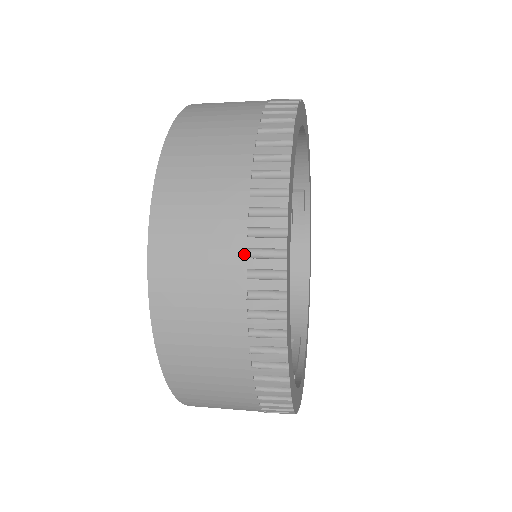
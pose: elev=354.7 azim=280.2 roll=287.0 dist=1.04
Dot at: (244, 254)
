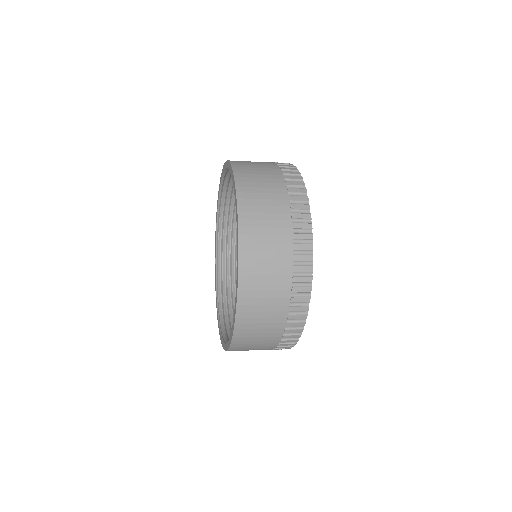
Dot at: (291, 285)
